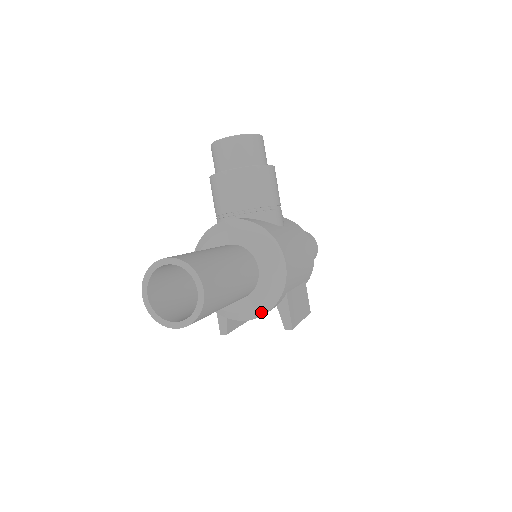
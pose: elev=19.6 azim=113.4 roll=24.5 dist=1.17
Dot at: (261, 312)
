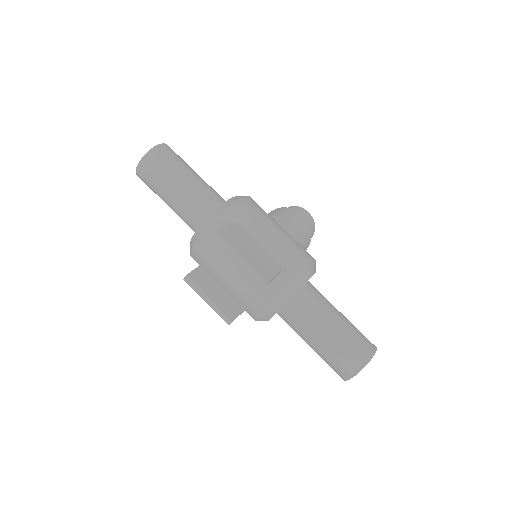
Dot at: (207, 225)
